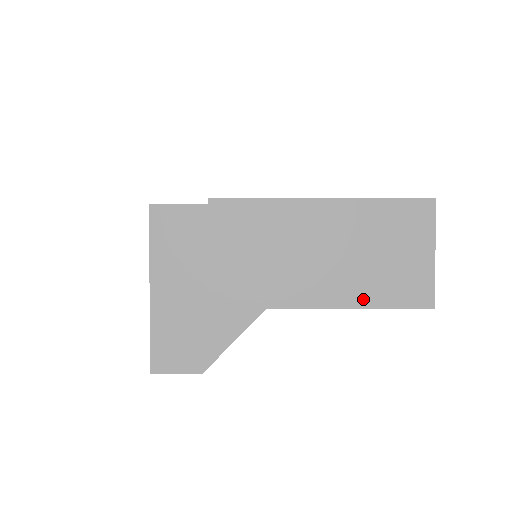
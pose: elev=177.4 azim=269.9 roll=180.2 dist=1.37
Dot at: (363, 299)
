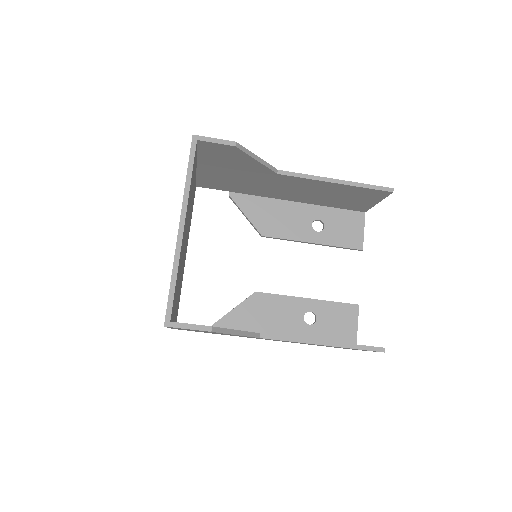
Dot at: occluded
